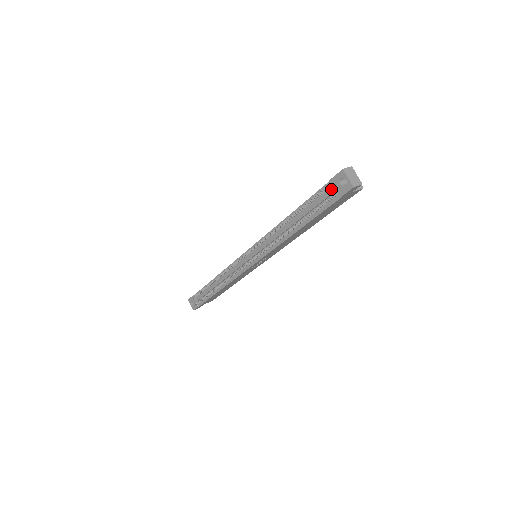
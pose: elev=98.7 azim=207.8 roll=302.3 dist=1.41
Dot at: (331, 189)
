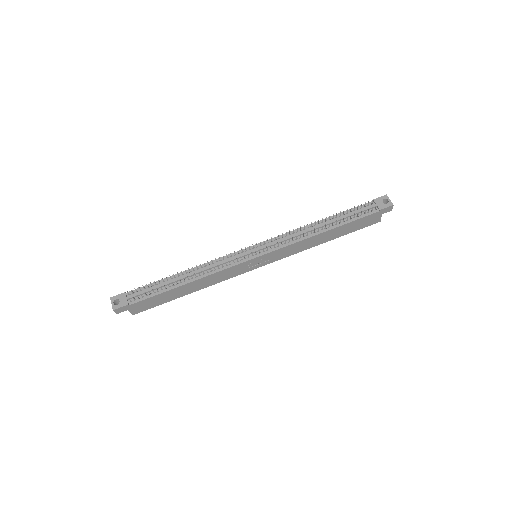
Dot at: (374, 204)
